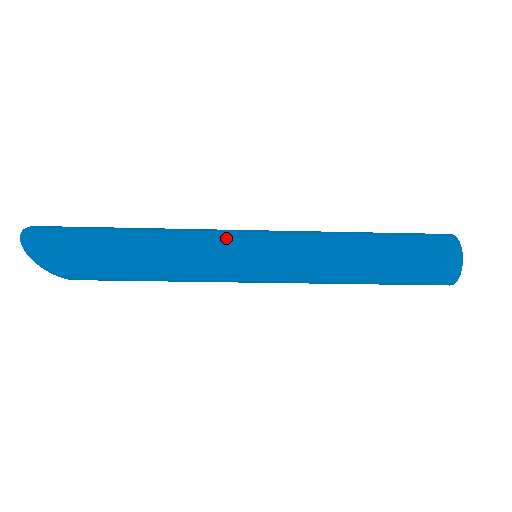
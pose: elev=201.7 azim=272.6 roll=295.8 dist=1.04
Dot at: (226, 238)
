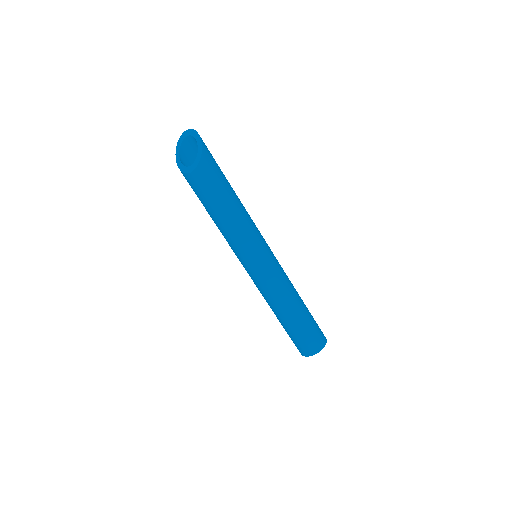
Dot at: occluded
